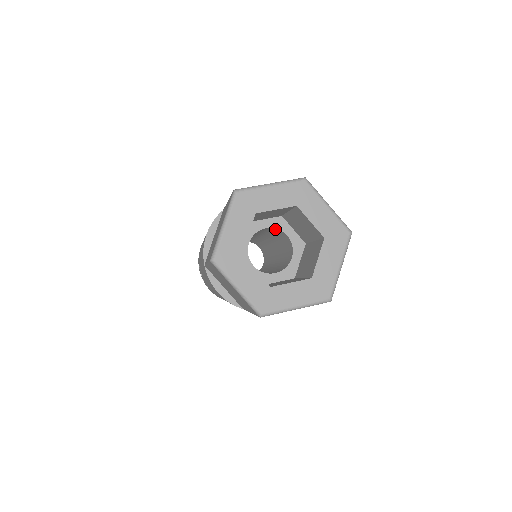
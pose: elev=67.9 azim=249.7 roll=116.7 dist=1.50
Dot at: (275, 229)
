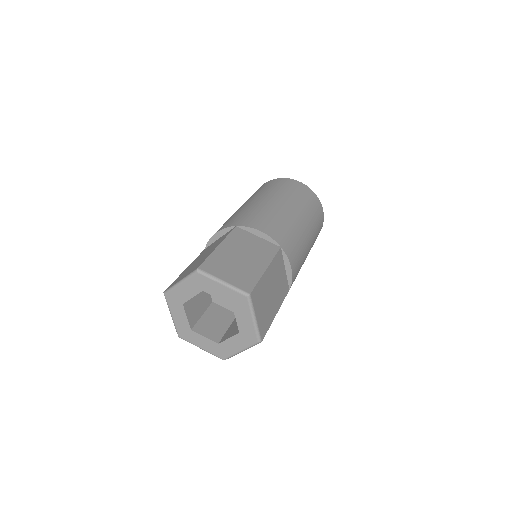
Dot at: occluded
